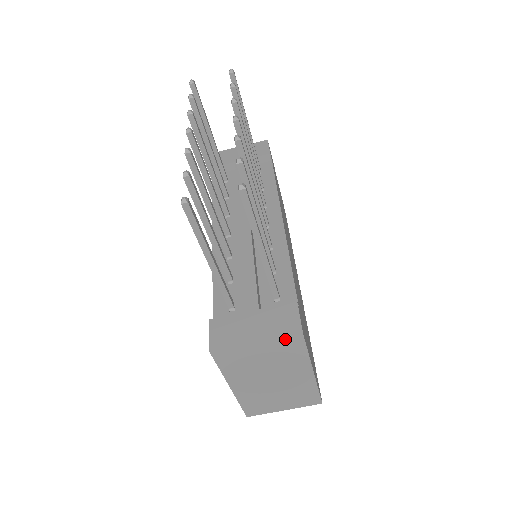
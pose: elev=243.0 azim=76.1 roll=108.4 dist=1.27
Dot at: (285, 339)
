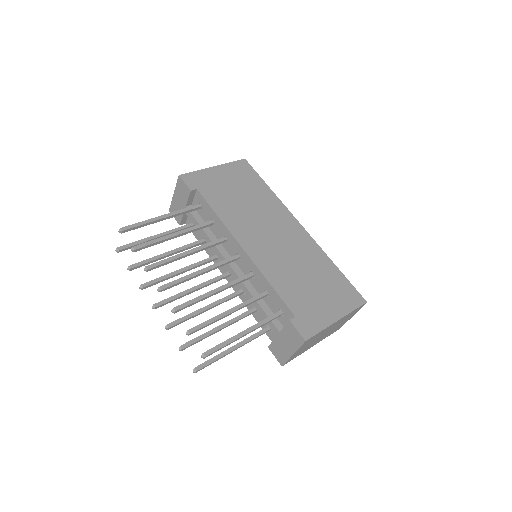
Dot at: (302, 345)
